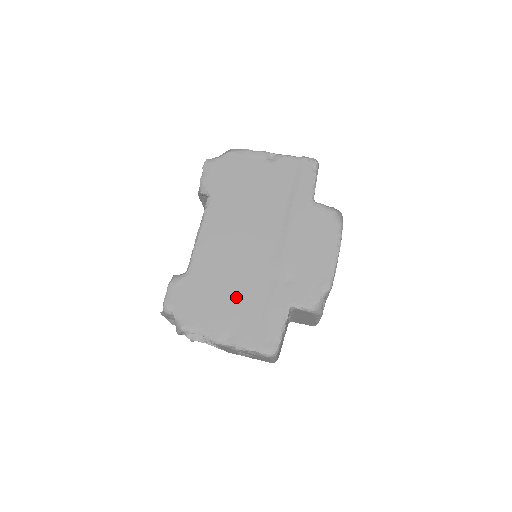
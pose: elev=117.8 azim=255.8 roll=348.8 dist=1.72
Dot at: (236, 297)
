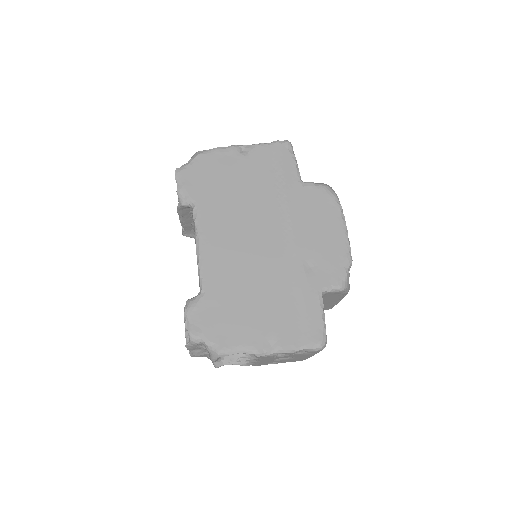
Dot at: (264, 301)
